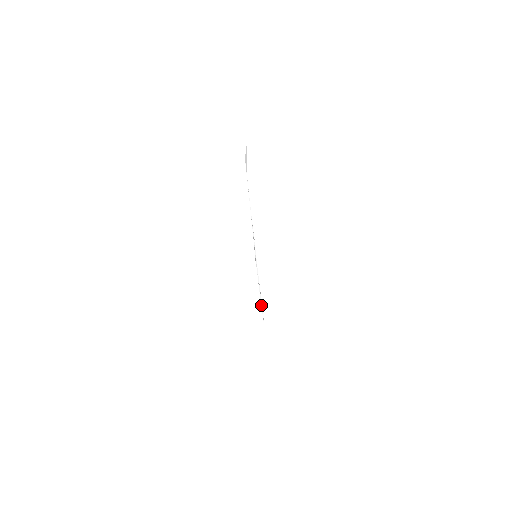
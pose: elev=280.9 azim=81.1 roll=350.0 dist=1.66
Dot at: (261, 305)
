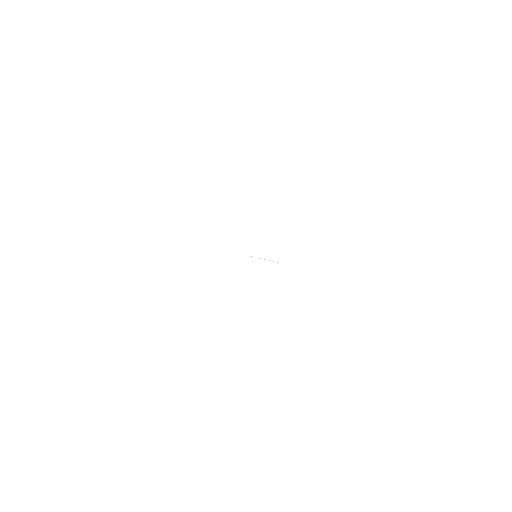
Dot at: occluded
